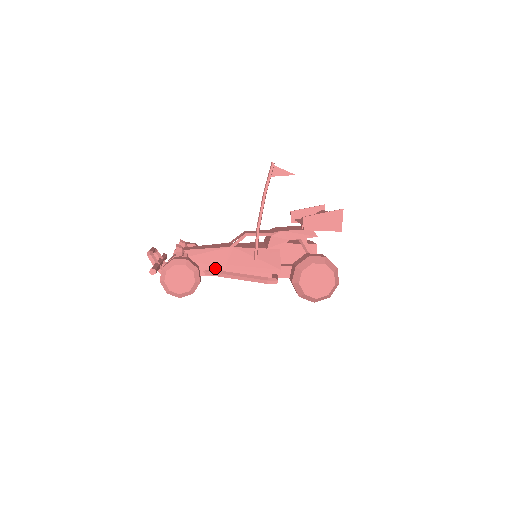
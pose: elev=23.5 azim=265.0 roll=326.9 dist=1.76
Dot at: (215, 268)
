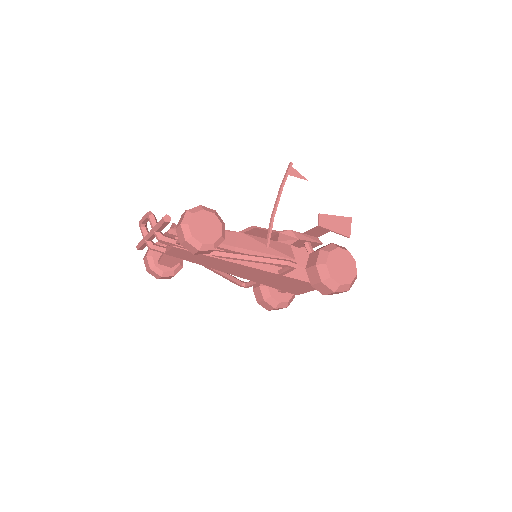
Dot at: (223, 247)
